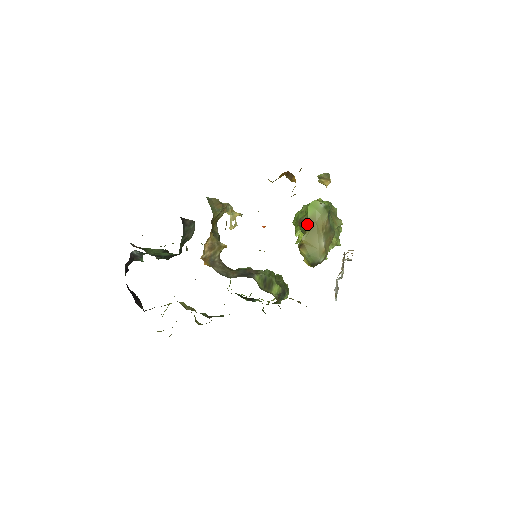
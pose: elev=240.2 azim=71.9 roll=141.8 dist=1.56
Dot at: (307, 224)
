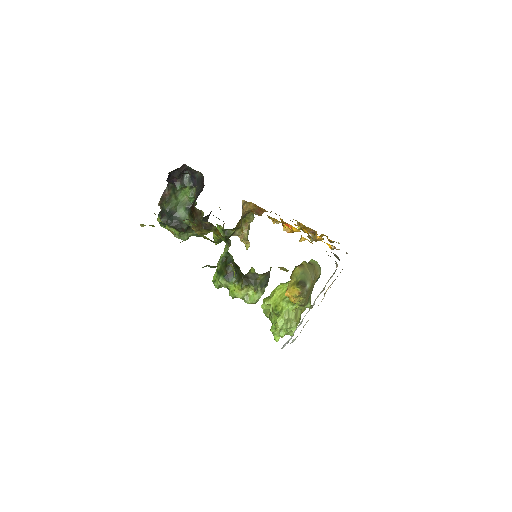
Dot at: occluded
